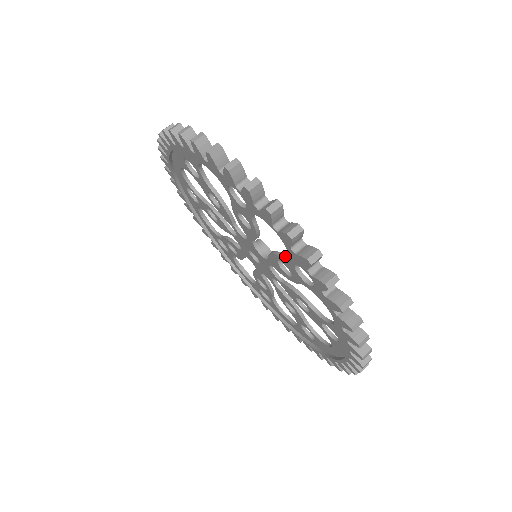
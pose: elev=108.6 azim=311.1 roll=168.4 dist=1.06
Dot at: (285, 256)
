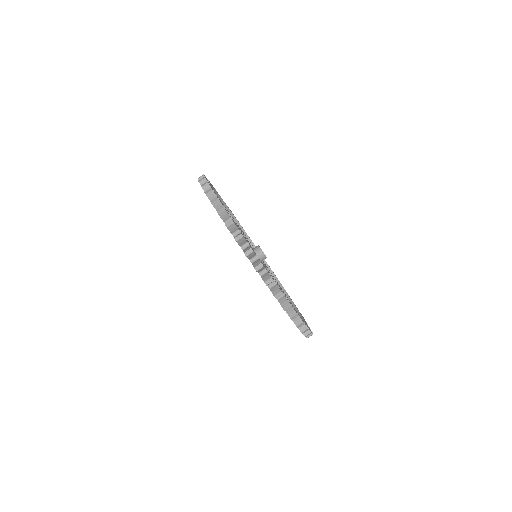
Dot at: occluded
